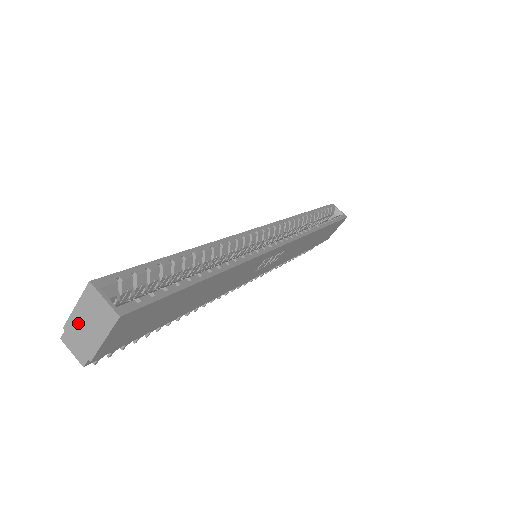
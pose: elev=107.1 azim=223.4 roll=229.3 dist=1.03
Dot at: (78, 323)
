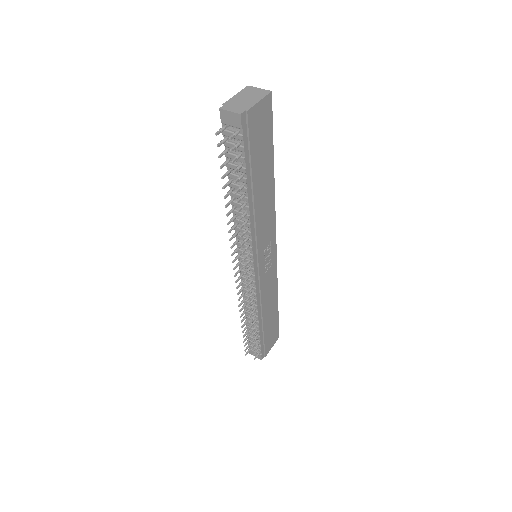
Dot at: (237, 99)
